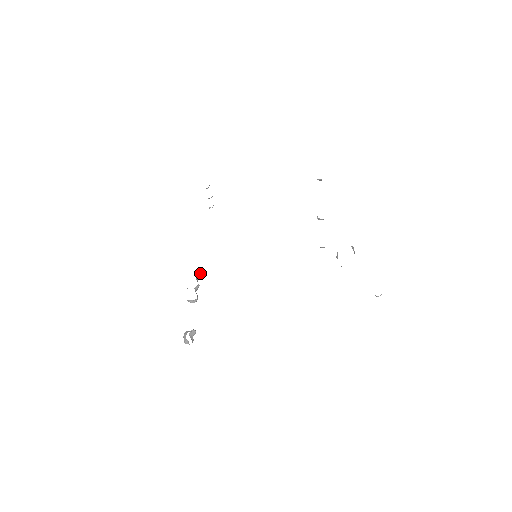
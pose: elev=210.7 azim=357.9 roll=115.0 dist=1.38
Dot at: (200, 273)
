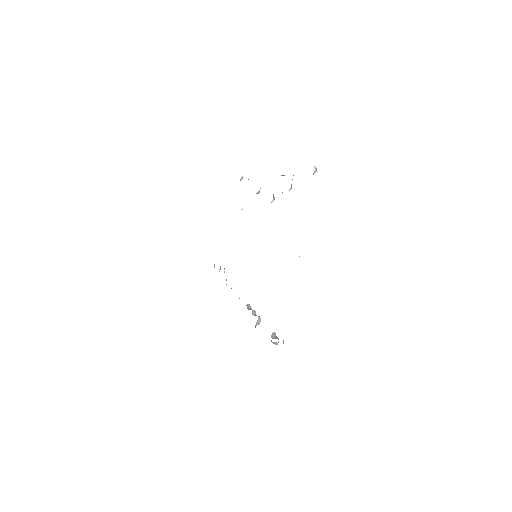
Dot at: (249, 305)
